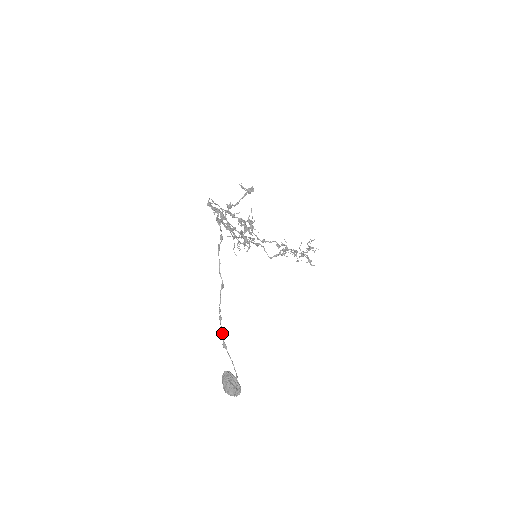
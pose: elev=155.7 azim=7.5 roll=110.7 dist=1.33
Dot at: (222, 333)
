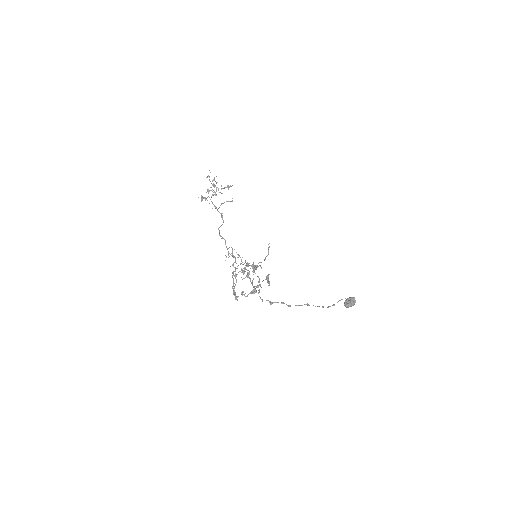
Dot at: occluded
